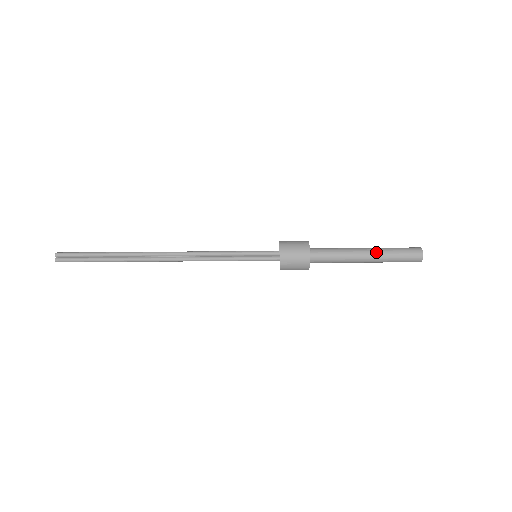
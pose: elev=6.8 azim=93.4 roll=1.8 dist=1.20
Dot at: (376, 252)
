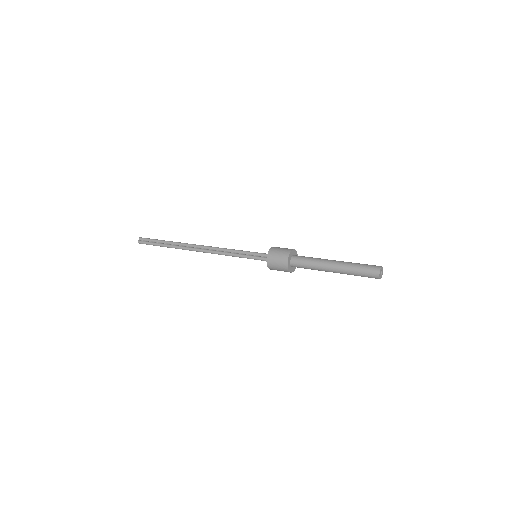
Dot at: (342, 263)
